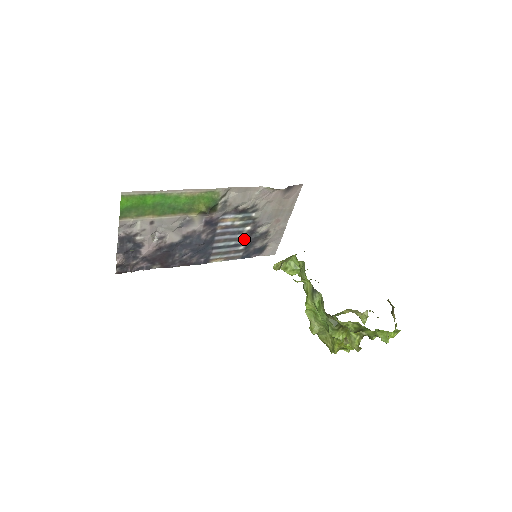
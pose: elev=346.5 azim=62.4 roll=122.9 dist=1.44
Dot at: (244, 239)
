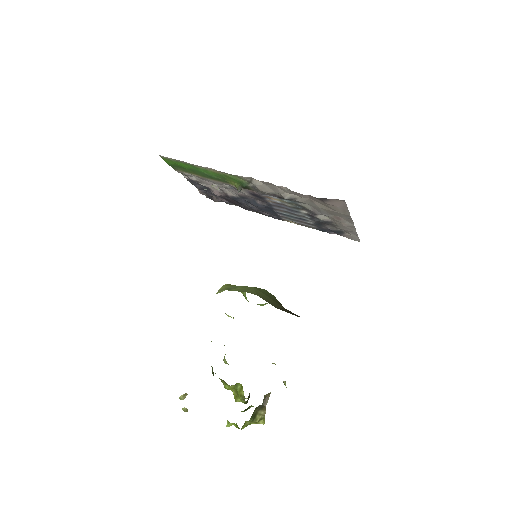
Dot at: (307, 218)
